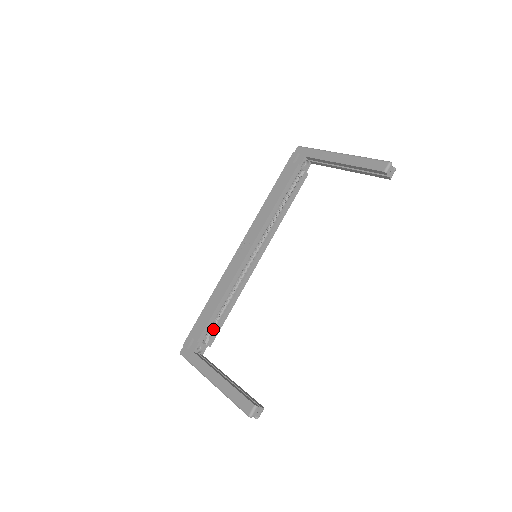
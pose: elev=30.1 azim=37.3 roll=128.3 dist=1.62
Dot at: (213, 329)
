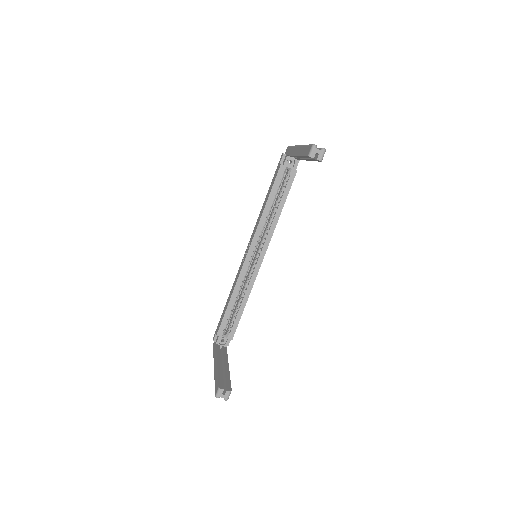
Dot at: (231, 324)
